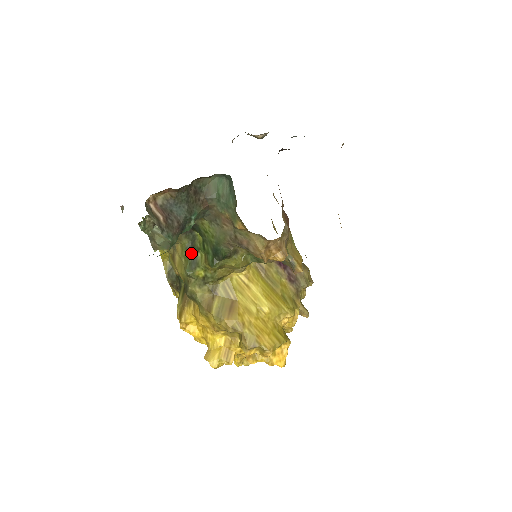
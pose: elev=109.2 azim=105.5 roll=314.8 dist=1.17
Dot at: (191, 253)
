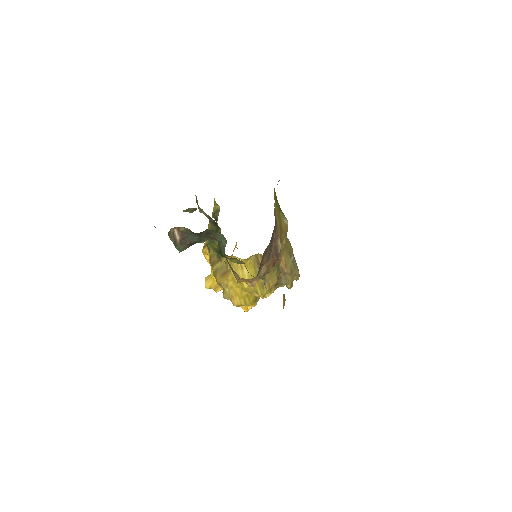
Dot at: occluded
